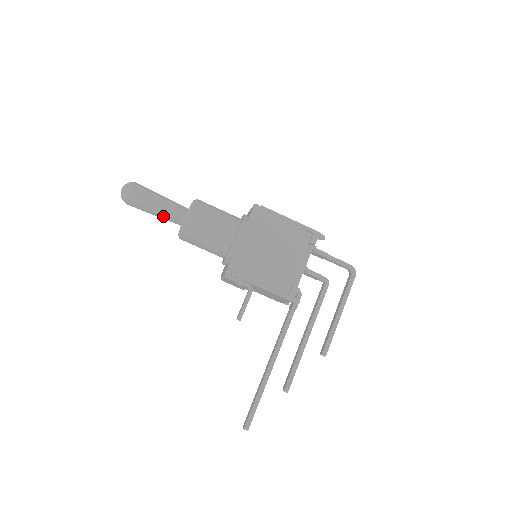
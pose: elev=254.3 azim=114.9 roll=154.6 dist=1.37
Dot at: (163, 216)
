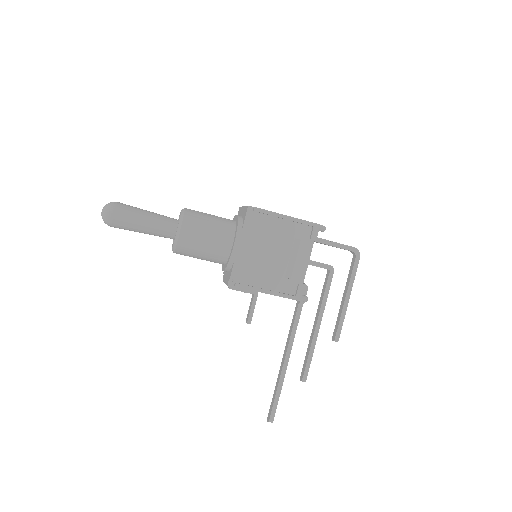
Dot at: (152, 234)
